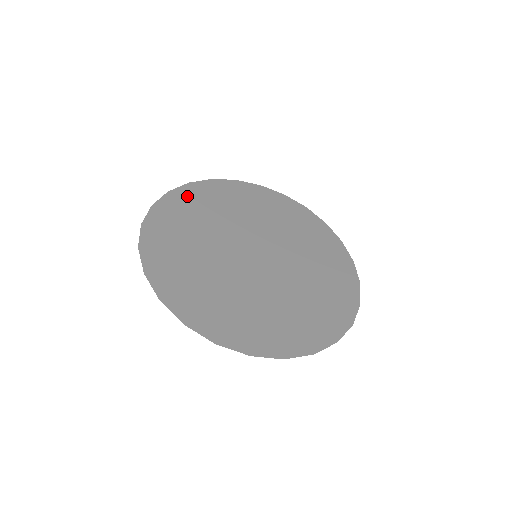
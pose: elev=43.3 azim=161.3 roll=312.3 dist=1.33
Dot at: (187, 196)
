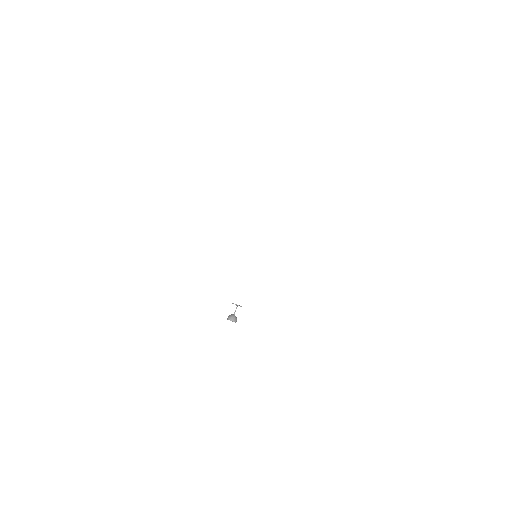
Dot at: occluded
